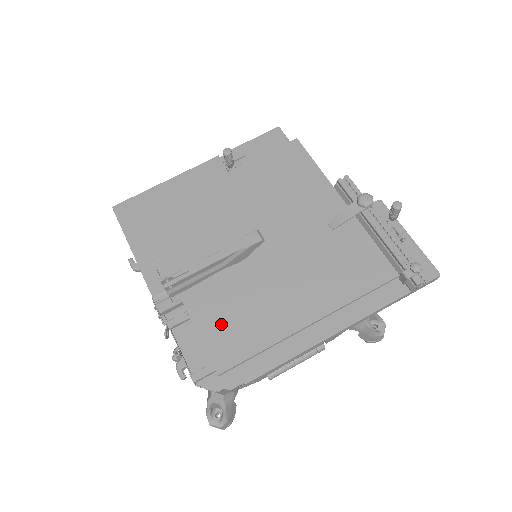
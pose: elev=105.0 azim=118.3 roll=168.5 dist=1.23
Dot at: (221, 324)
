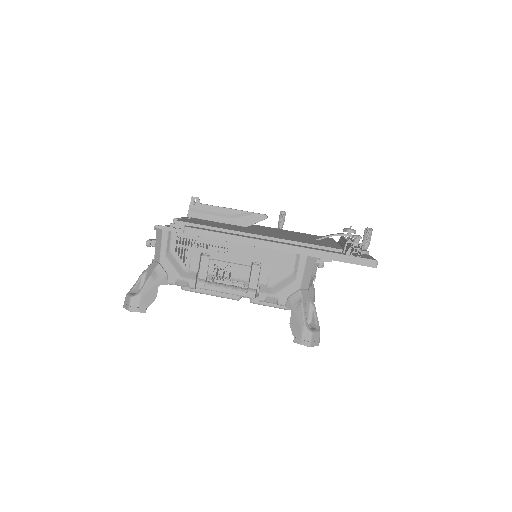
Dot at: (202, 222)
